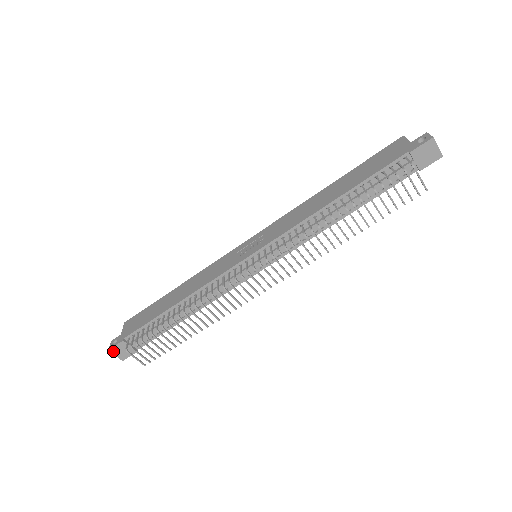
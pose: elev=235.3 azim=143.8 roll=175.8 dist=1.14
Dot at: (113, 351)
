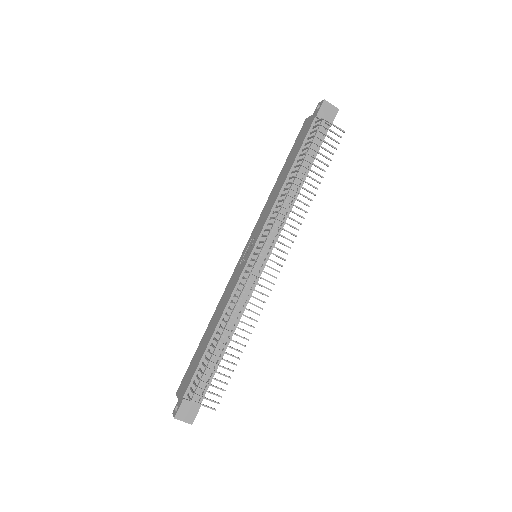
Dot at: (179, 417)
